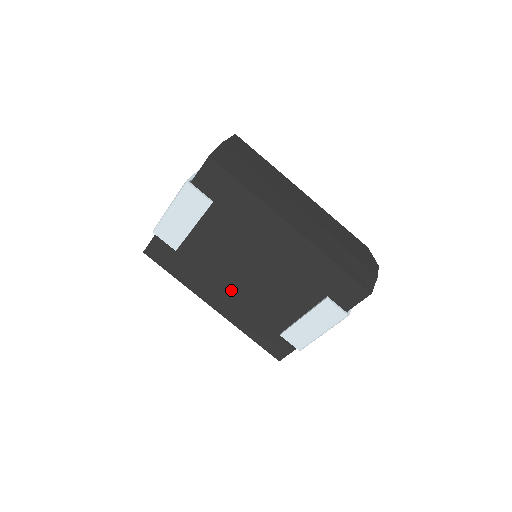
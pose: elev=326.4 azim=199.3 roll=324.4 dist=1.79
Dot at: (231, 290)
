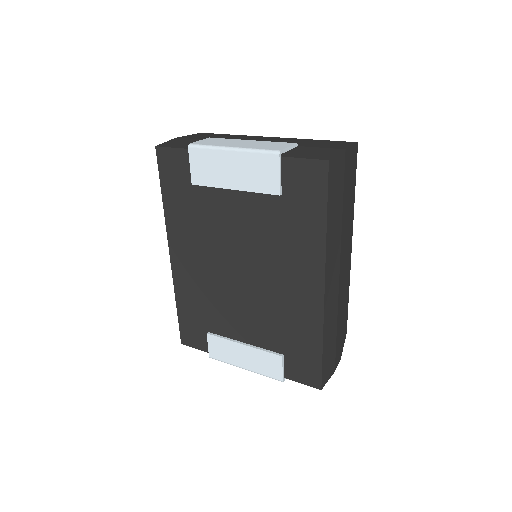
Dot at: (205, 264)
